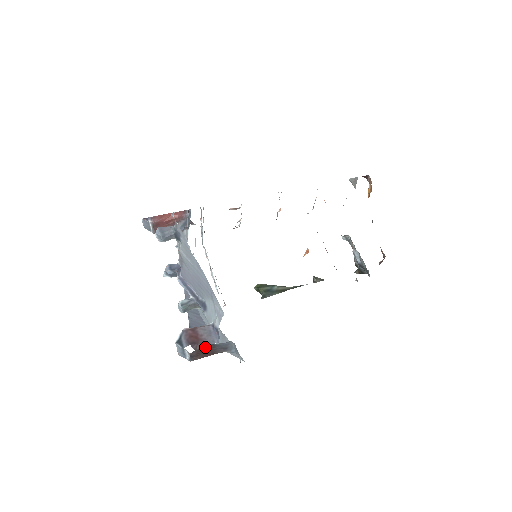
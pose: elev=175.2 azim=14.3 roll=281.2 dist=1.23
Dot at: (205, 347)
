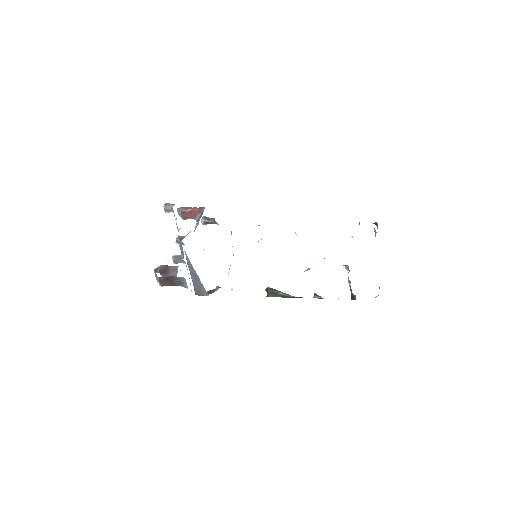
Dot at: (168, 276)
